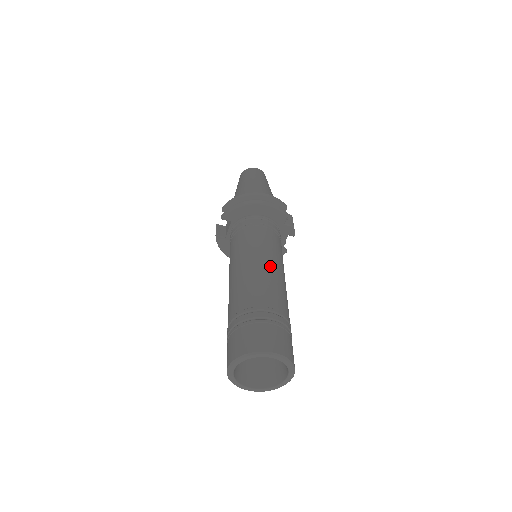
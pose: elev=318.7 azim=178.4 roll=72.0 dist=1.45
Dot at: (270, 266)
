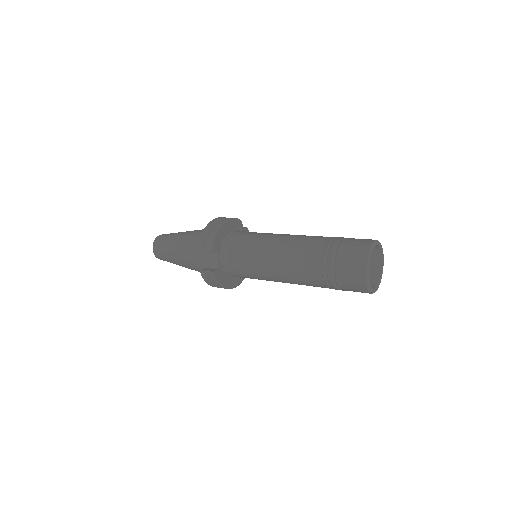
Dot at: (289, 235)
